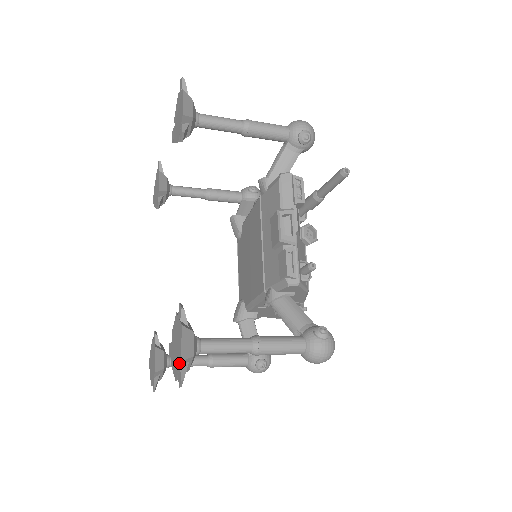
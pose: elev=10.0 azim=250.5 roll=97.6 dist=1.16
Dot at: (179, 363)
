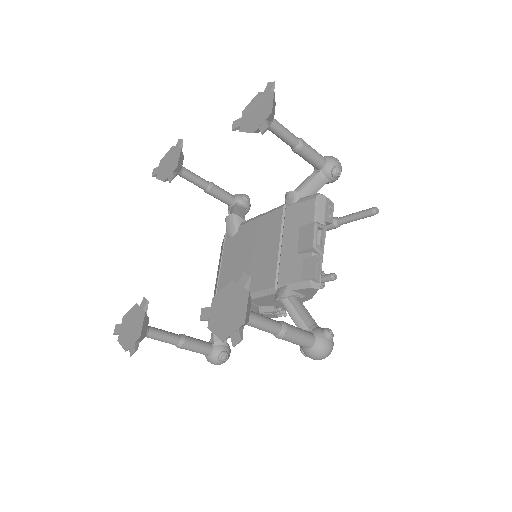
Dot at: (238, 325)
